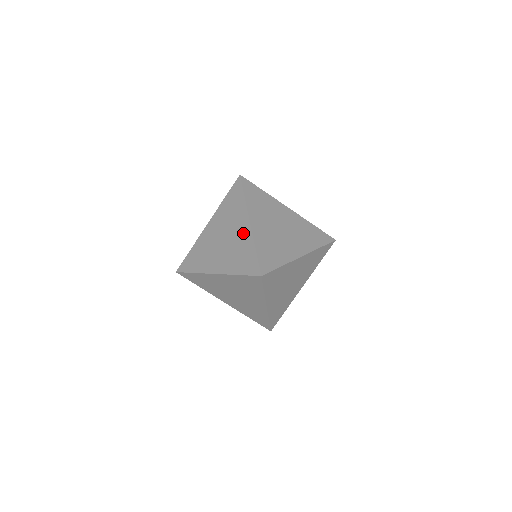
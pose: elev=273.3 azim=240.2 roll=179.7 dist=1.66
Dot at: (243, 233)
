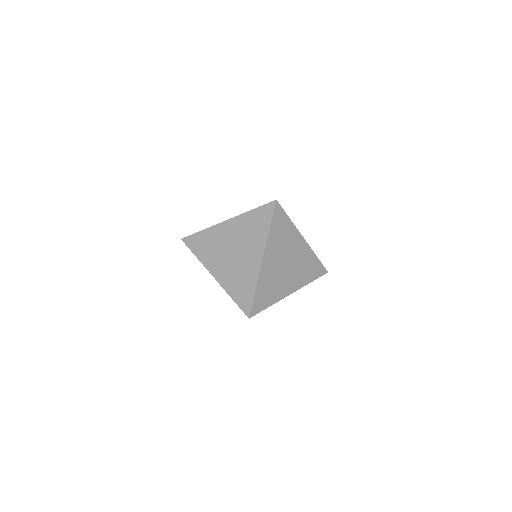
Dot at: (252, 265)
